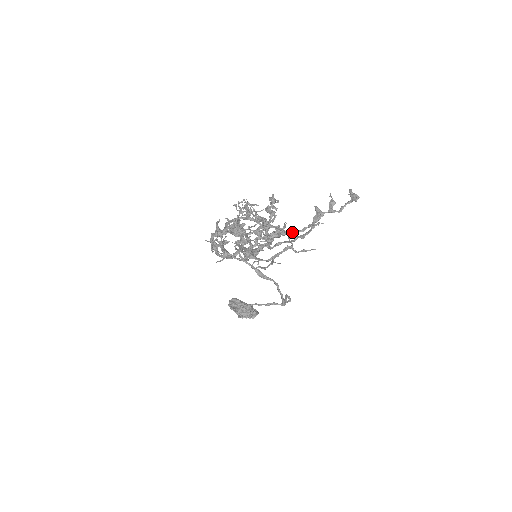
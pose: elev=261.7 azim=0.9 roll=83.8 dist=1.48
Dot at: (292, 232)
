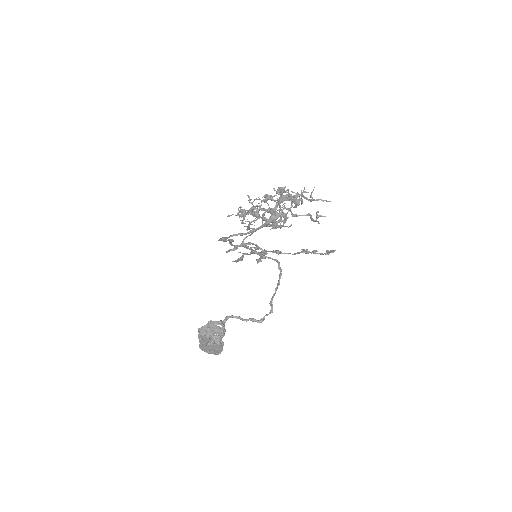
Dot at: (286, 253)
